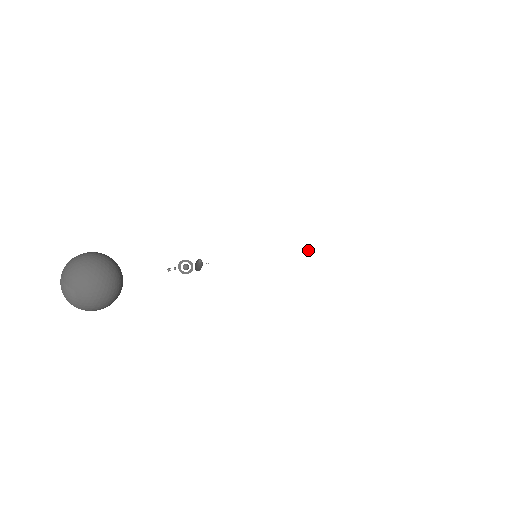
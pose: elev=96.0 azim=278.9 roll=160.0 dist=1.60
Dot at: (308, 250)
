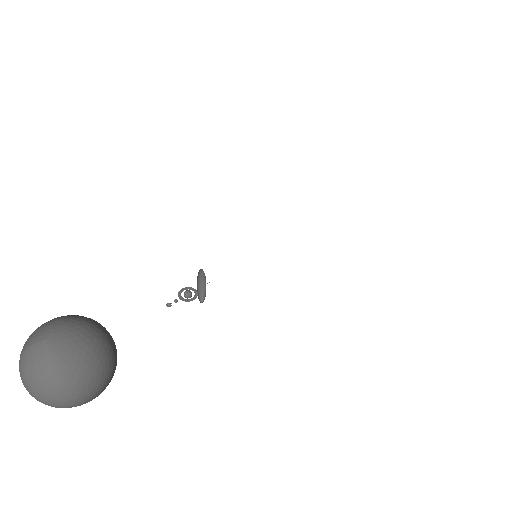
Dot at: occluded
